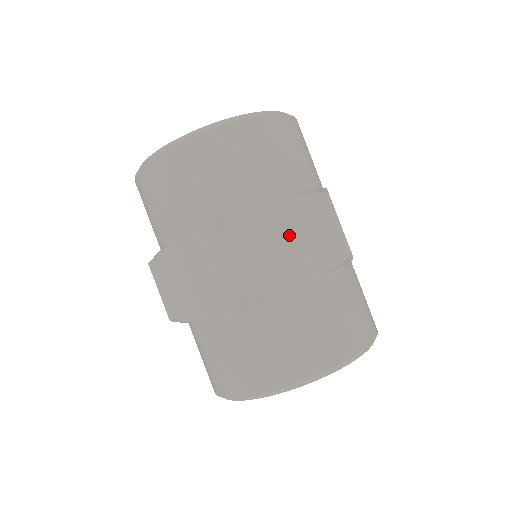
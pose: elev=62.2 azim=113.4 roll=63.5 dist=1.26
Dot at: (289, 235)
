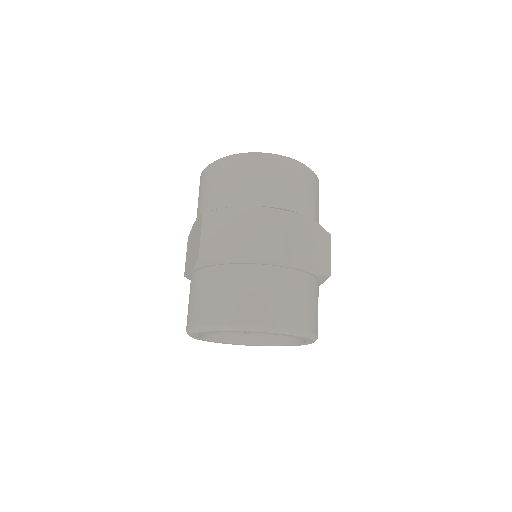
Dot at: (310, 241)
